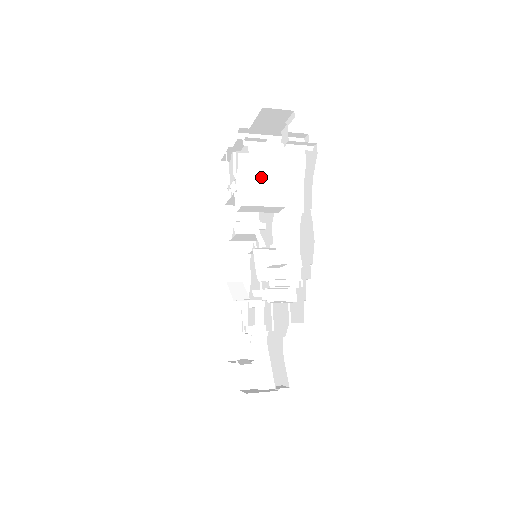
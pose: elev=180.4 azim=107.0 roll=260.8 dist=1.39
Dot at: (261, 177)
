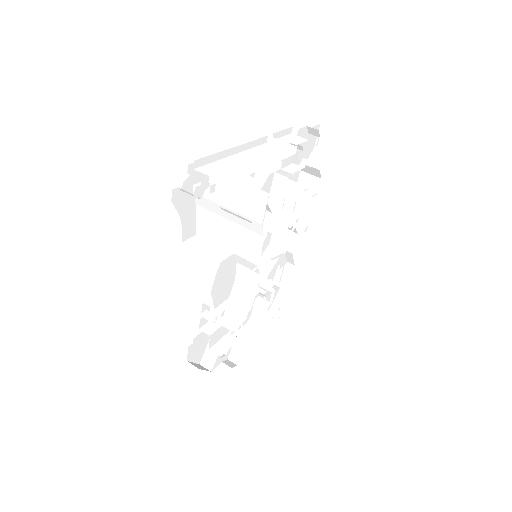
Dot at: (218, 215)
